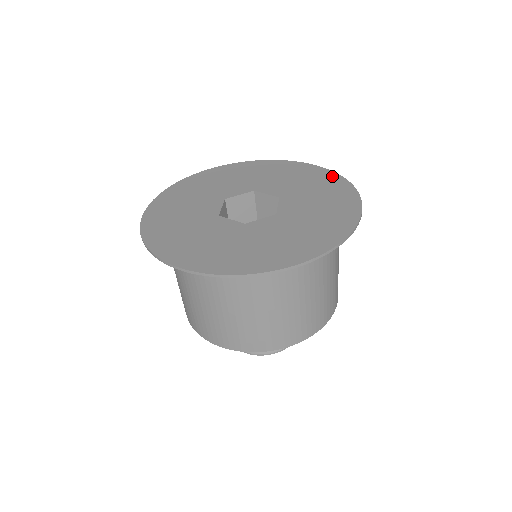
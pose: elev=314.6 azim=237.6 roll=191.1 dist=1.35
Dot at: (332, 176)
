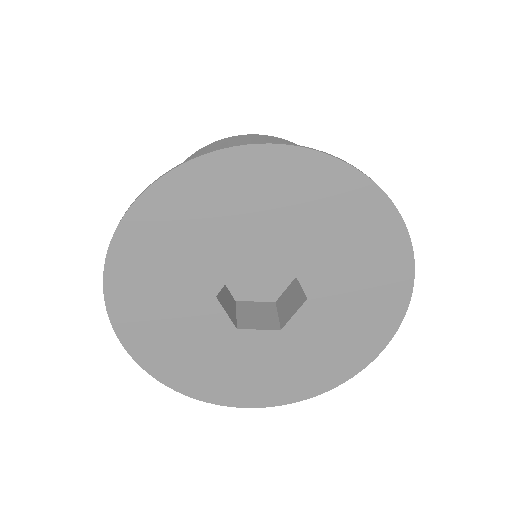
Dot at: (402, 288)
